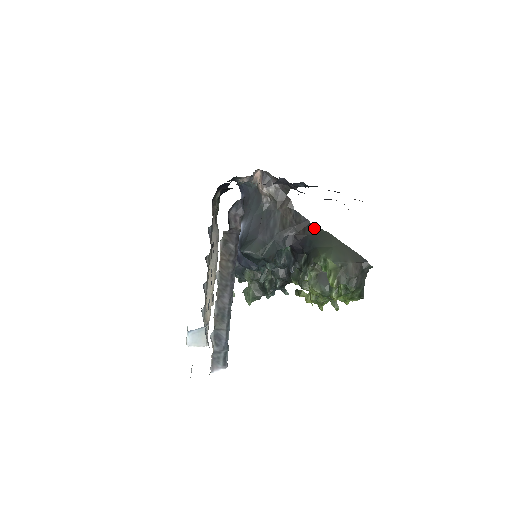
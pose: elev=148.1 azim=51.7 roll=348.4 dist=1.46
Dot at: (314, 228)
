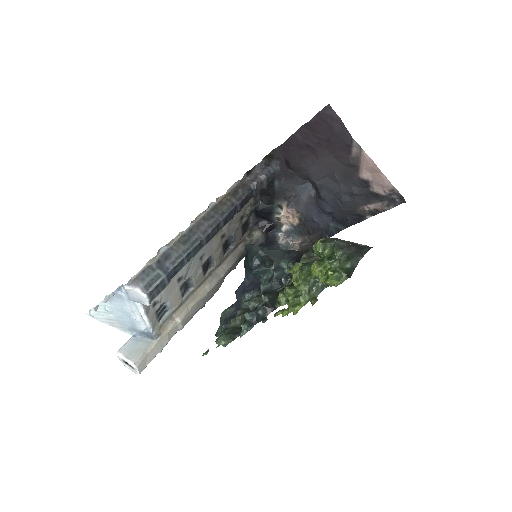
Dot at: occluded
